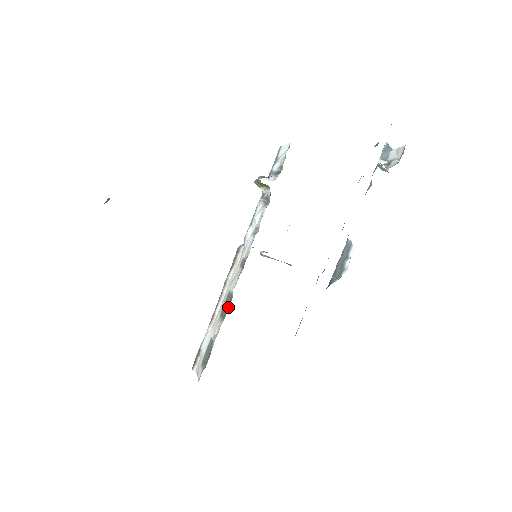
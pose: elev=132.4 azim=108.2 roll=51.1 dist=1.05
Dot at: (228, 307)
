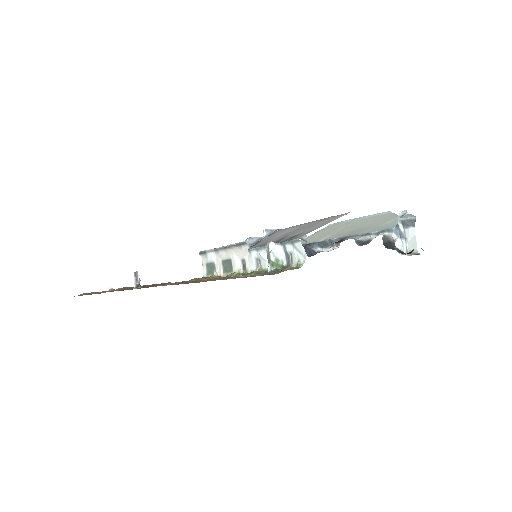
Dot at: (228, 271)
